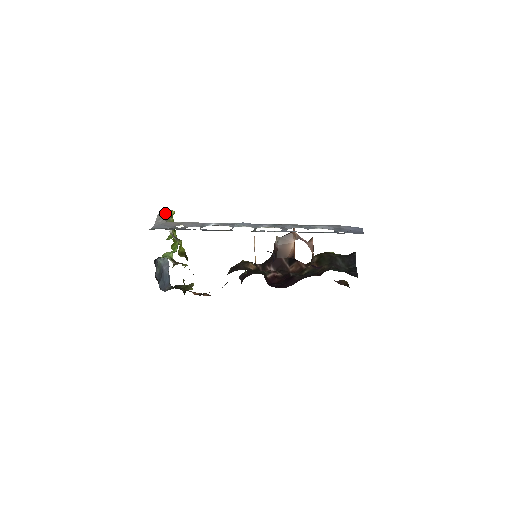
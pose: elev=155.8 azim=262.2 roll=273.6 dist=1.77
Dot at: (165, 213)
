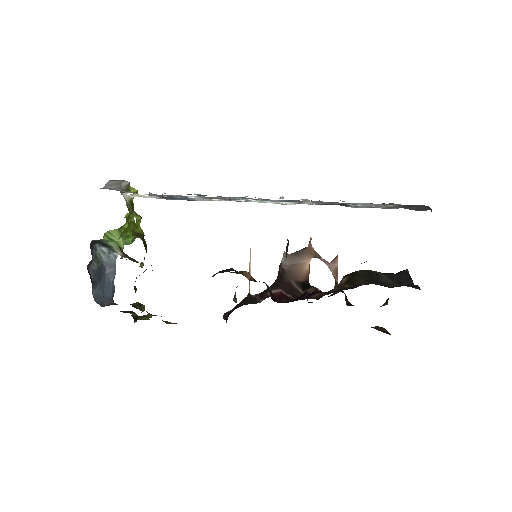
Dot at: (121, 181)
